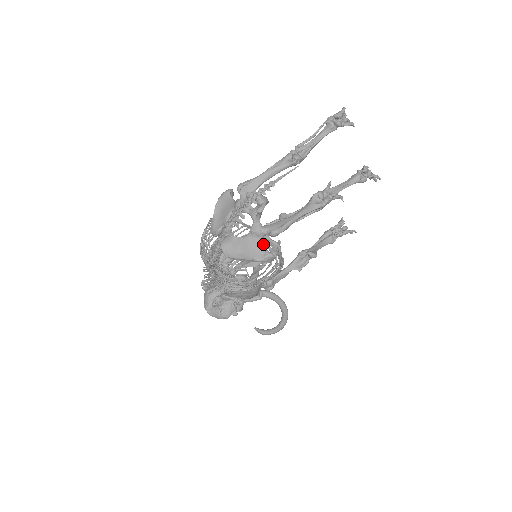
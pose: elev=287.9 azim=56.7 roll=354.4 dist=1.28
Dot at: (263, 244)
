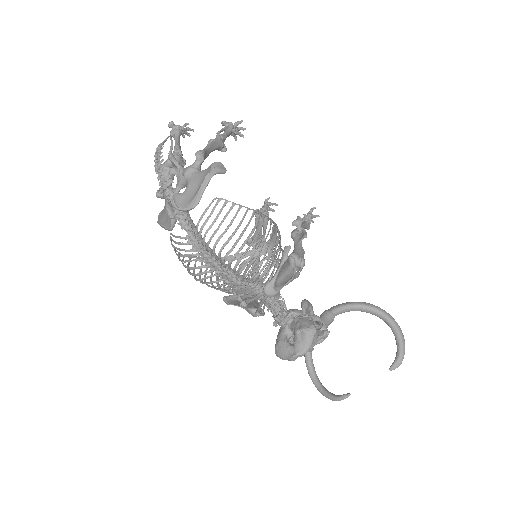
Dot at: (259, 263)
